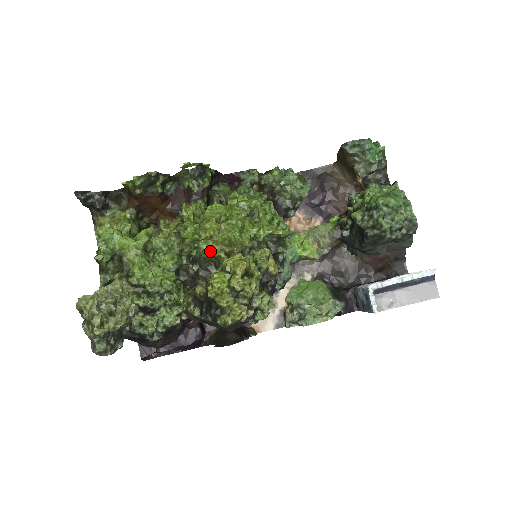
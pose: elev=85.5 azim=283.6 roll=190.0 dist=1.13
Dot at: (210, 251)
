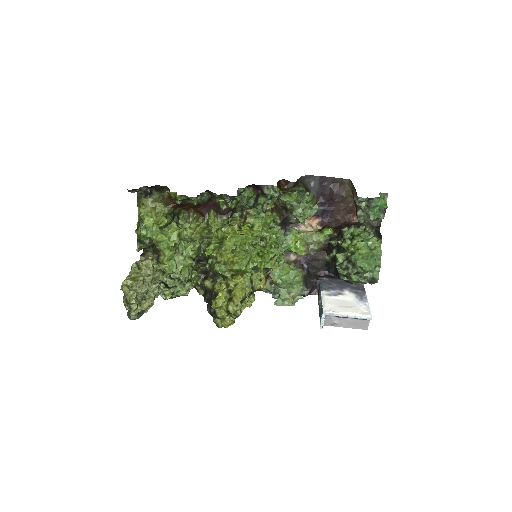
Dot at: (221, 273)
